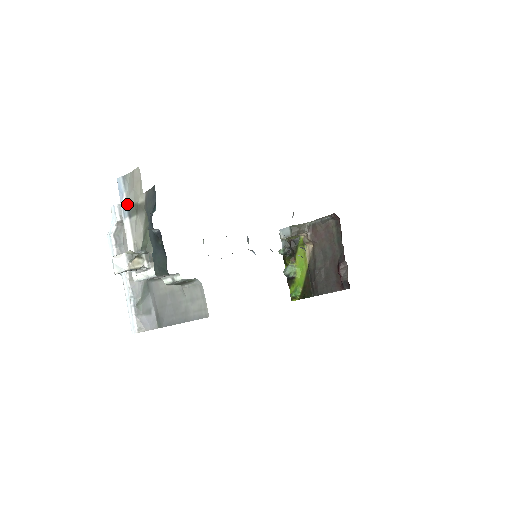
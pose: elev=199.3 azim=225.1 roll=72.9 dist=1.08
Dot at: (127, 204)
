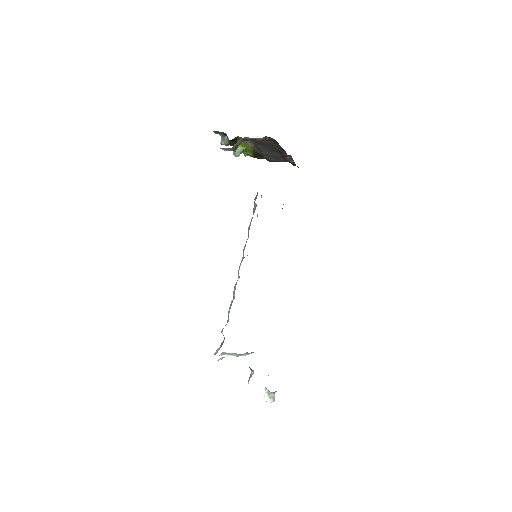
Dot at: occluded
